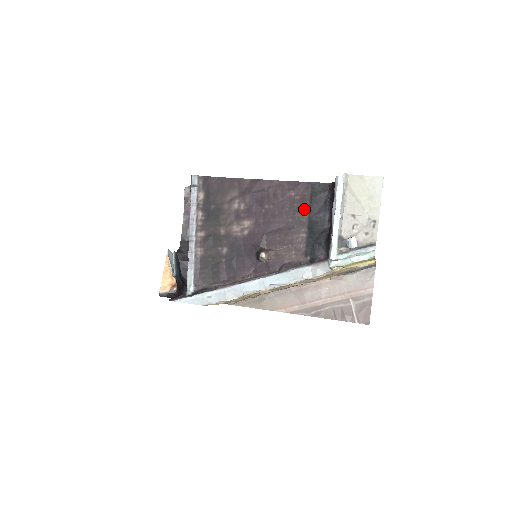
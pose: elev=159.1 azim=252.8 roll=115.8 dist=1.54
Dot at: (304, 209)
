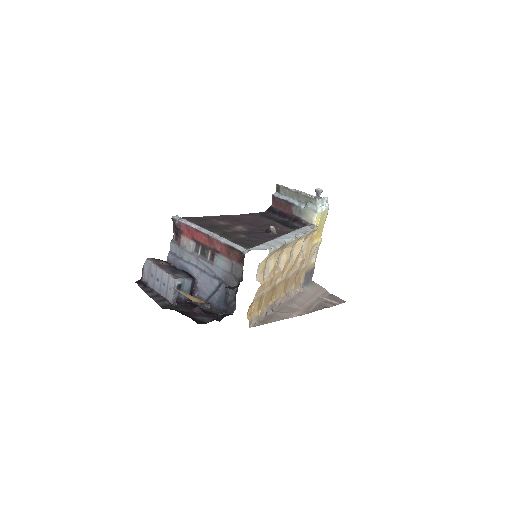
Dot at: (265, 219)
